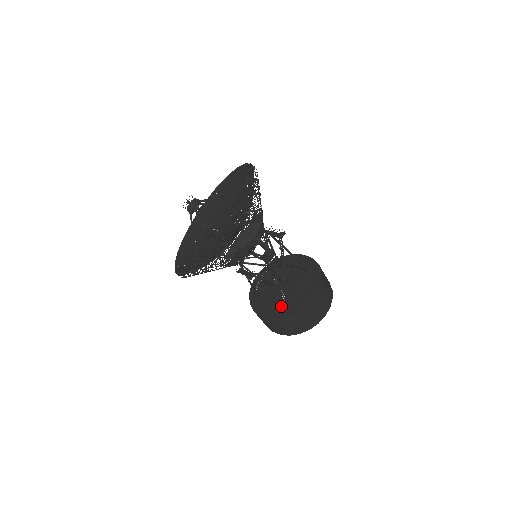
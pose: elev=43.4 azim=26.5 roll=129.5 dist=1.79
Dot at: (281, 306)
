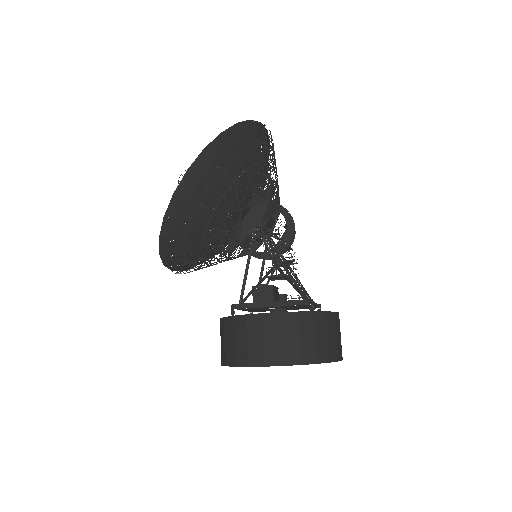
Dot at: occluded
